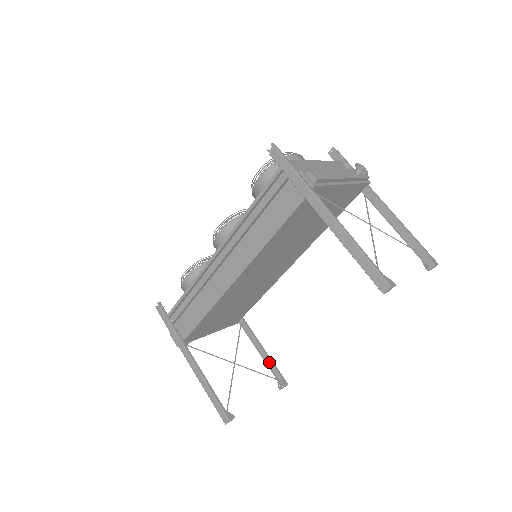
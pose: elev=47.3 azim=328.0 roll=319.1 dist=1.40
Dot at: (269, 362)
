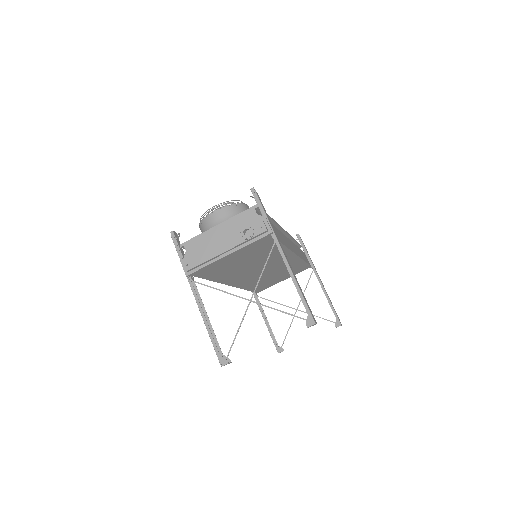
Dot at: (331, 303)
